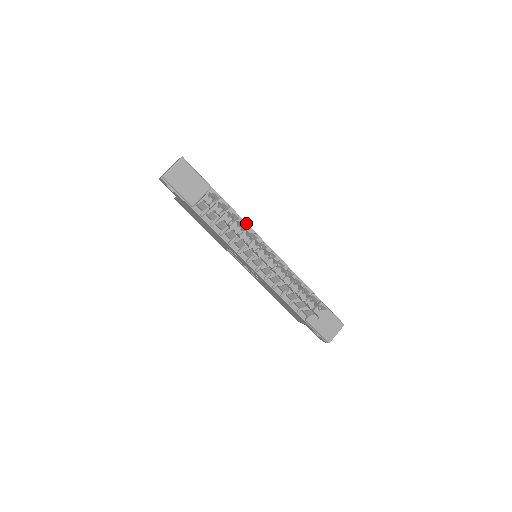
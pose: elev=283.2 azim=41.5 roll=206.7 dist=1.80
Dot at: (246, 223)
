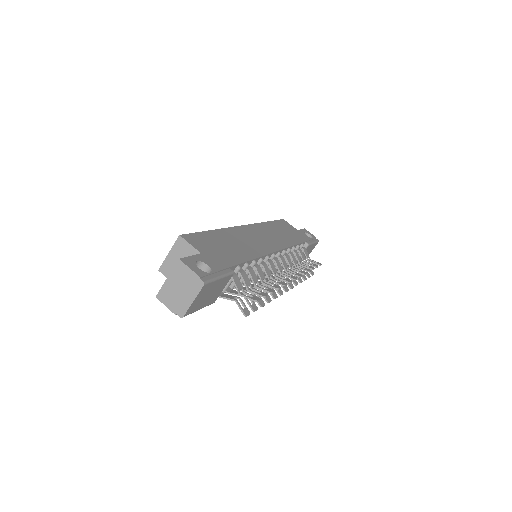
Dot at: (260, 257)
